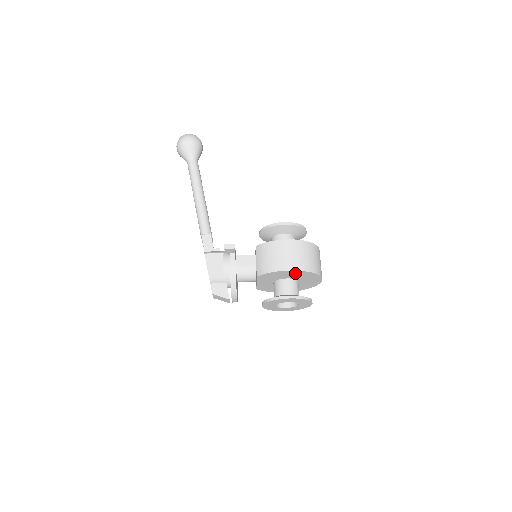
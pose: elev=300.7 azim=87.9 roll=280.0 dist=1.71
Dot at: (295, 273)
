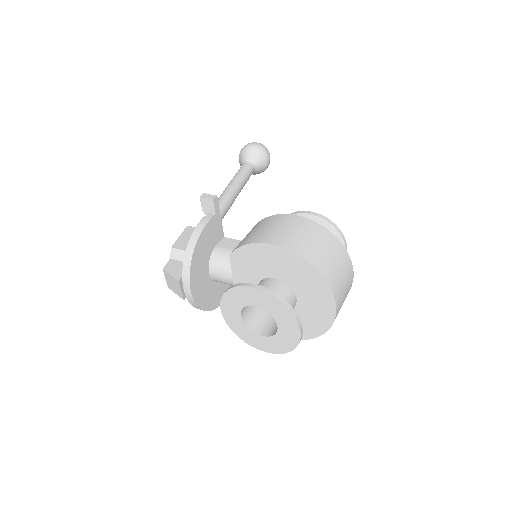
Dot at: (285, 260)
